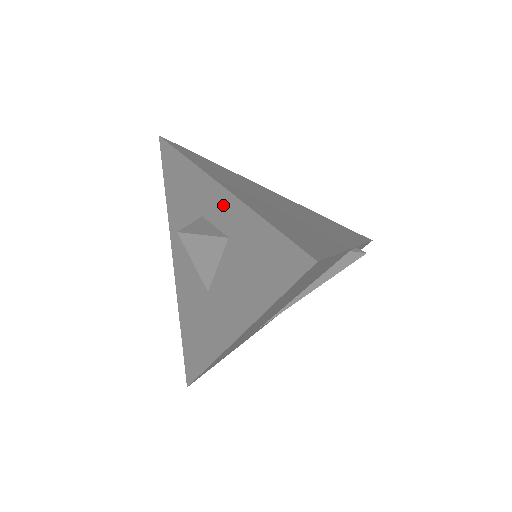
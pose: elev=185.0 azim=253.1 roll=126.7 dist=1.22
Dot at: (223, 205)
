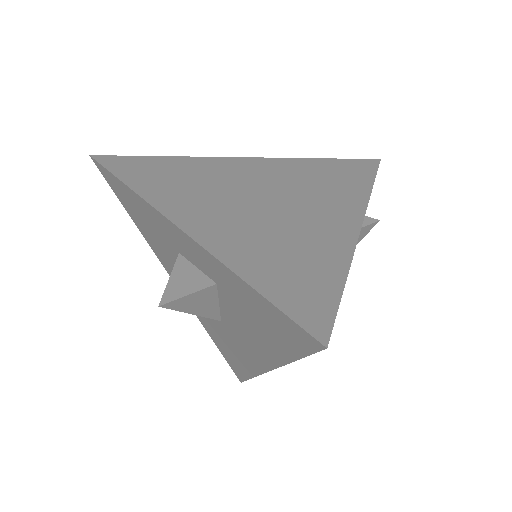
Dot at: (195, 251)
